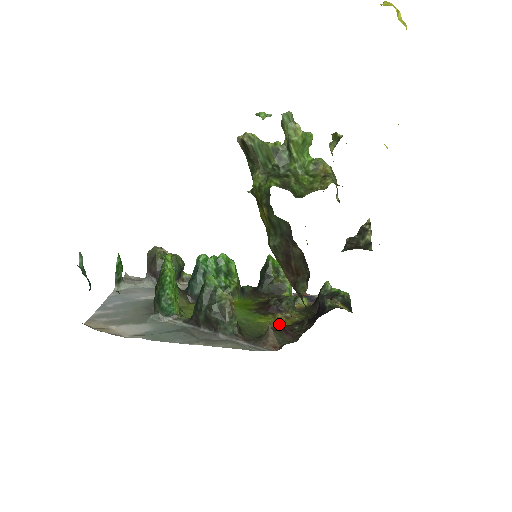
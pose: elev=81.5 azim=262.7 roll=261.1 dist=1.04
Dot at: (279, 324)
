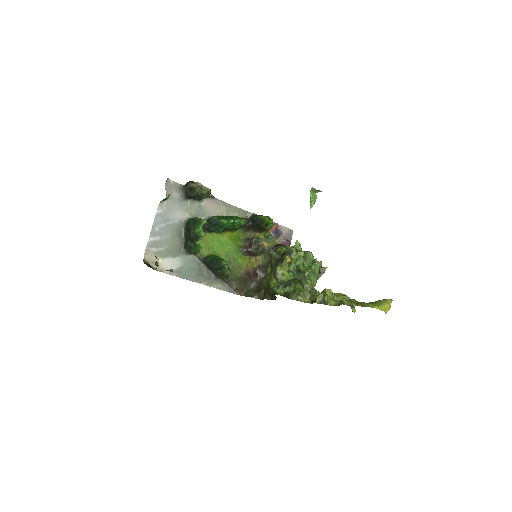
Dot at: (250, 266)
